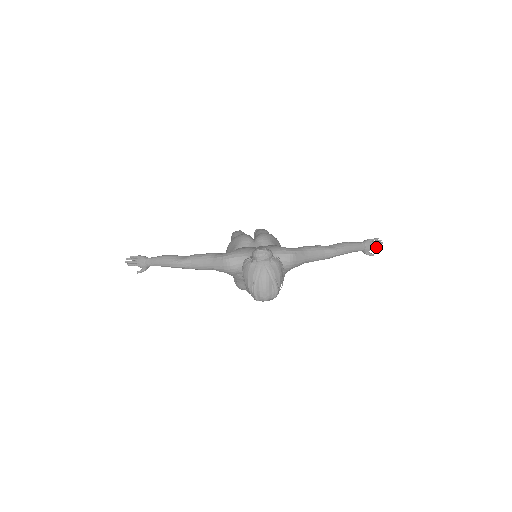
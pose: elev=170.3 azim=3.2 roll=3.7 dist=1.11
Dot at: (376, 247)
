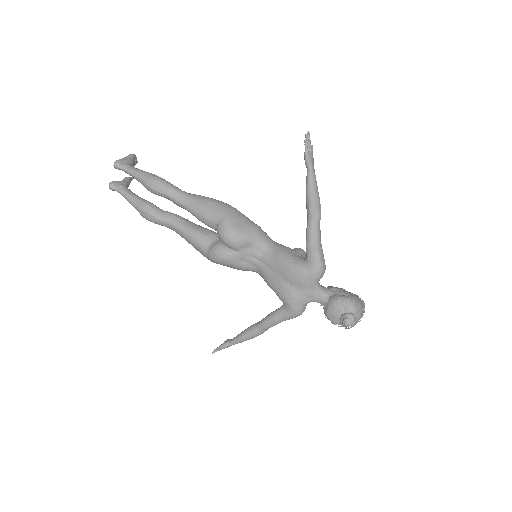
Dot at: occluded
